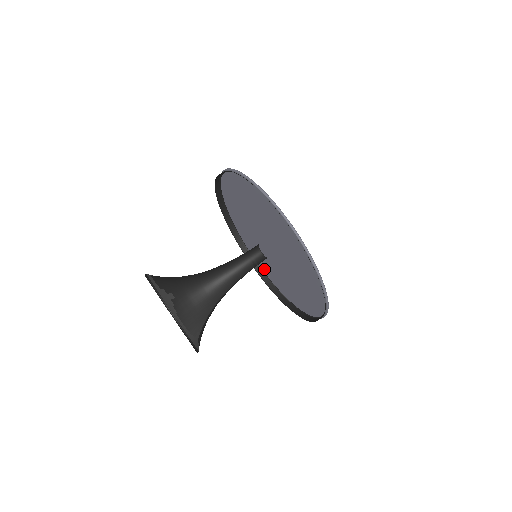
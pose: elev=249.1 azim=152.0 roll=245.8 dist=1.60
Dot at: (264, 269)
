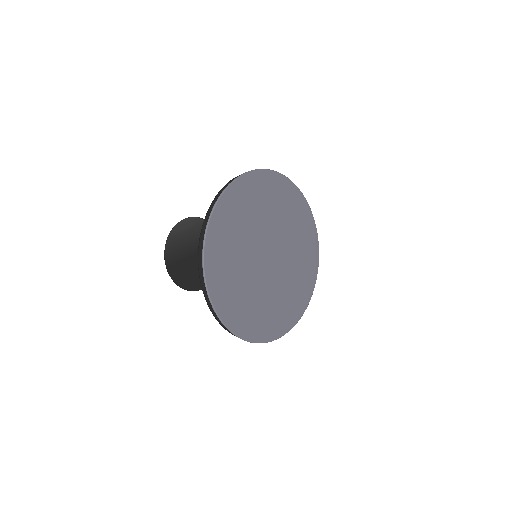
Dot at: (308, 228)
